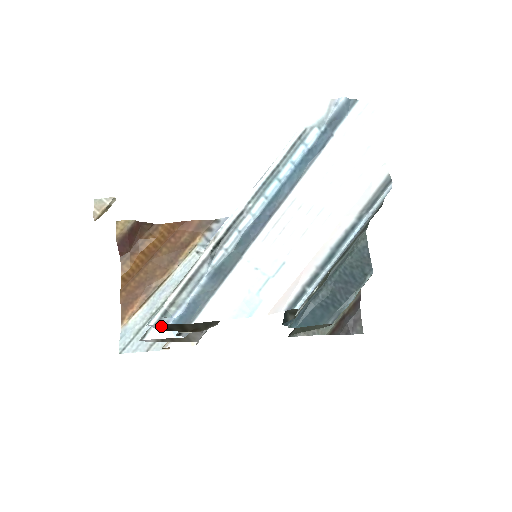
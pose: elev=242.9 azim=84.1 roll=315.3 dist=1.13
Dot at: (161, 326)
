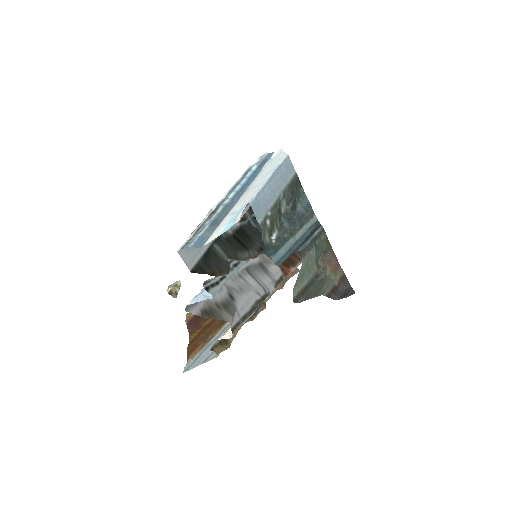
Dot at: (189, 265)
